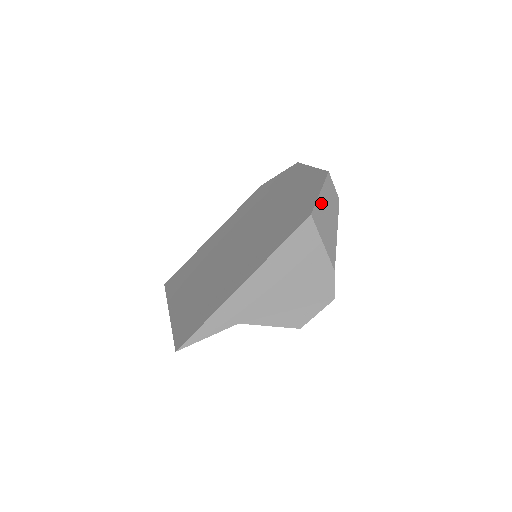
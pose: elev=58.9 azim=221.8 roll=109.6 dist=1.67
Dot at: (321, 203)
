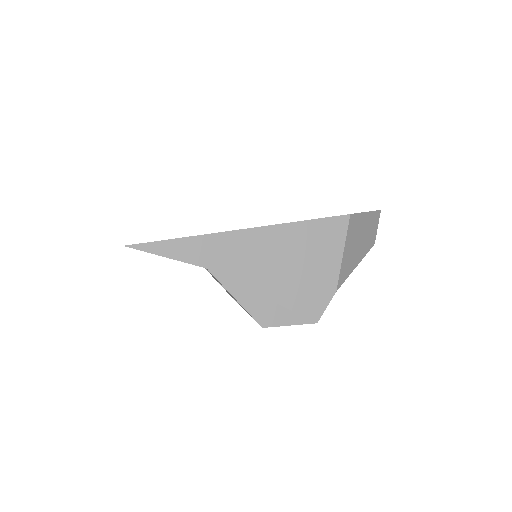
Dot at: (362, 221)
